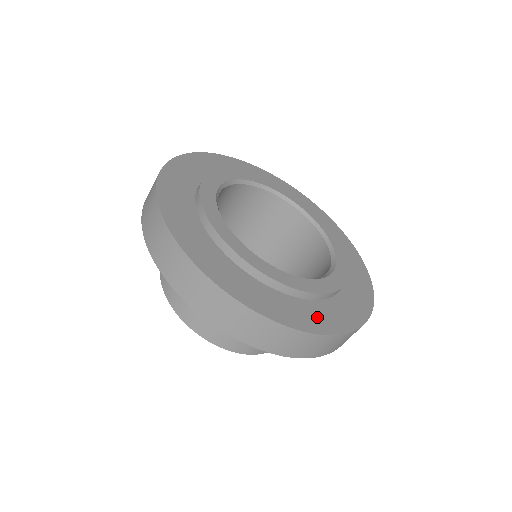
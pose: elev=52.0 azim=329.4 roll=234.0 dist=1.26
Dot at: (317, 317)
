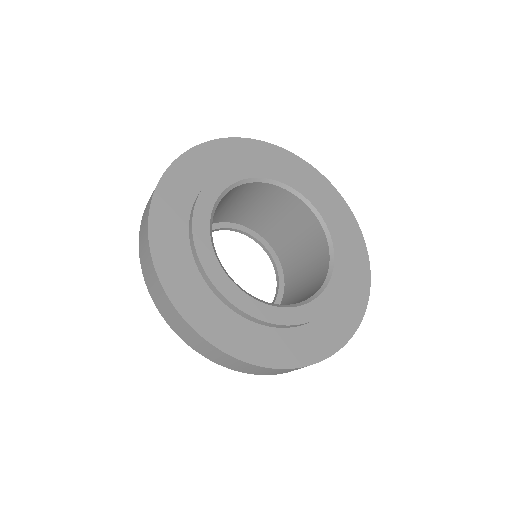
Dot at: (334, 330)
